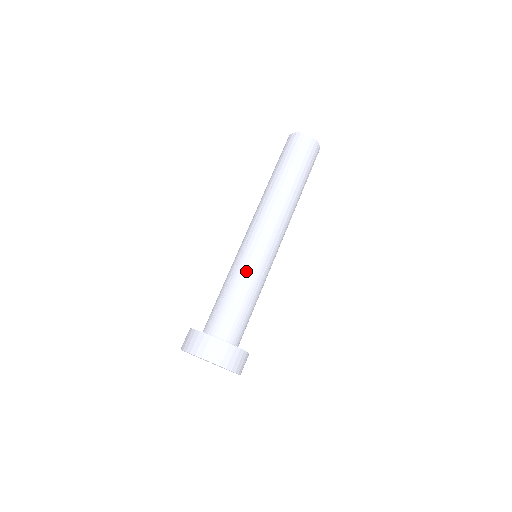
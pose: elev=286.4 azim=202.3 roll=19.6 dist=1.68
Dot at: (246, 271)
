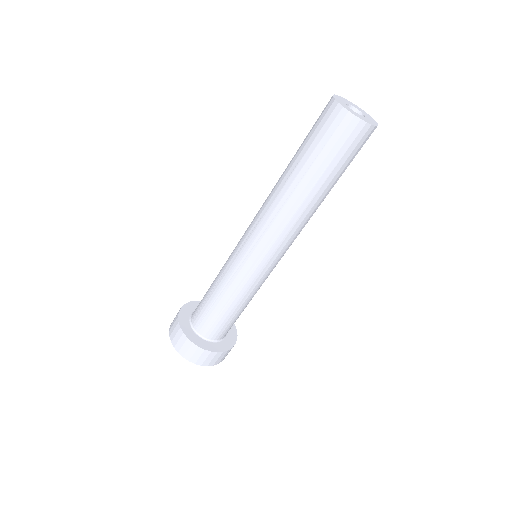
Dot at: (233, 283)
